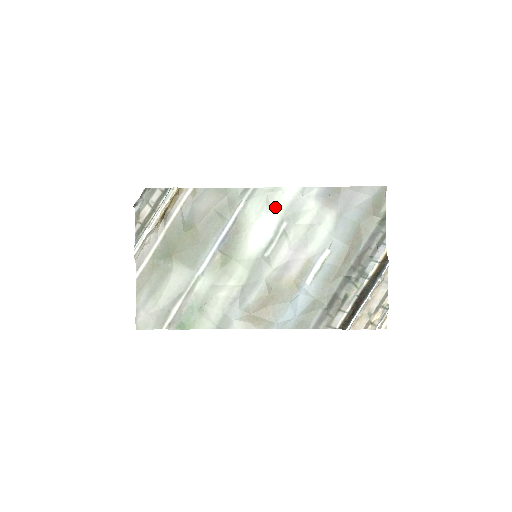
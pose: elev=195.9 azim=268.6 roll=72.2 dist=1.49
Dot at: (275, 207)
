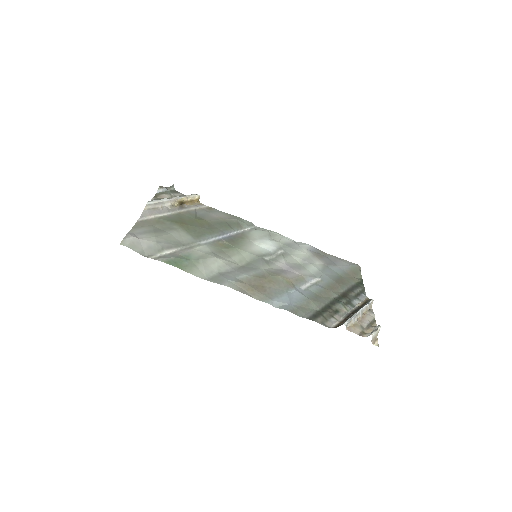
Dot at: (275, 240)
